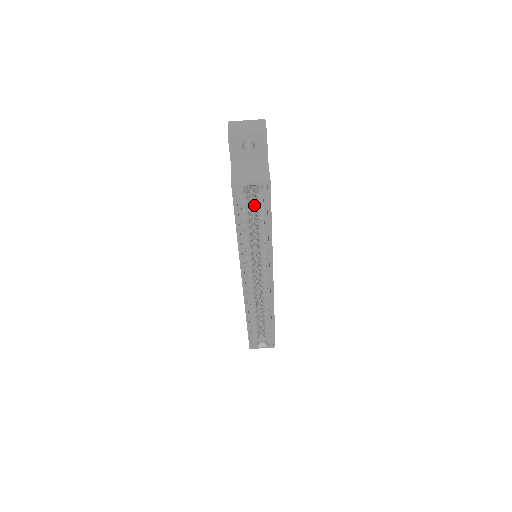
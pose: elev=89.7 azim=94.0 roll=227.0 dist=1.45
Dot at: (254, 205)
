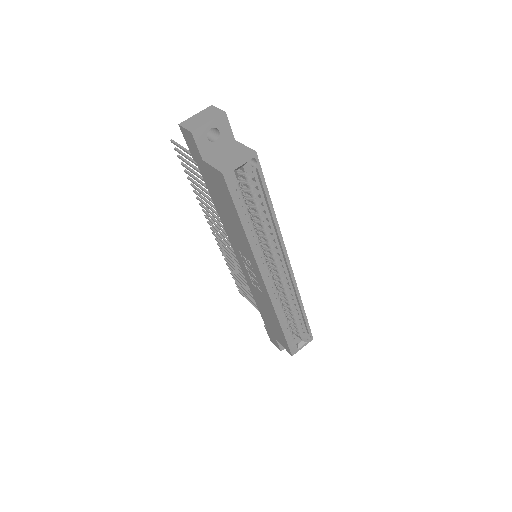
Dot at: (245, 191)
